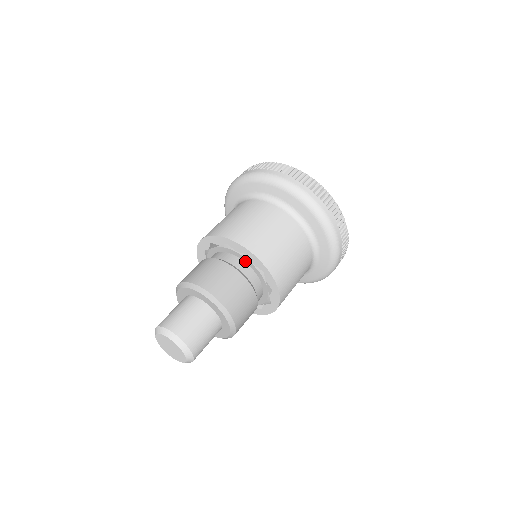
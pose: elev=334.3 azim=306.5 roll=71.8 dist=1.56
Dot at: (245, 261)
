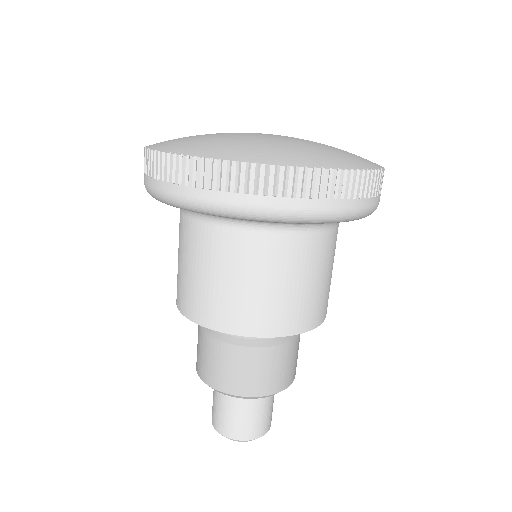
Dot at: occluded
